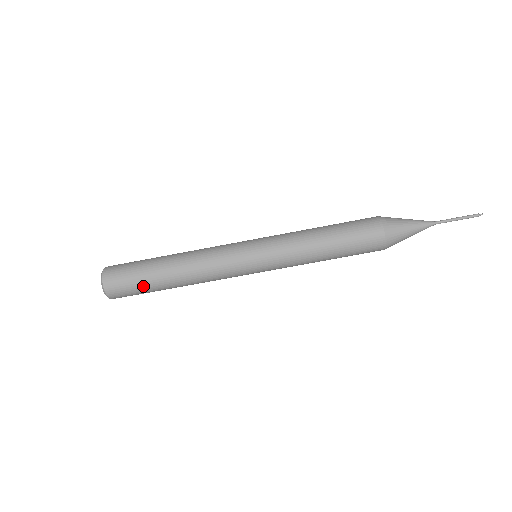
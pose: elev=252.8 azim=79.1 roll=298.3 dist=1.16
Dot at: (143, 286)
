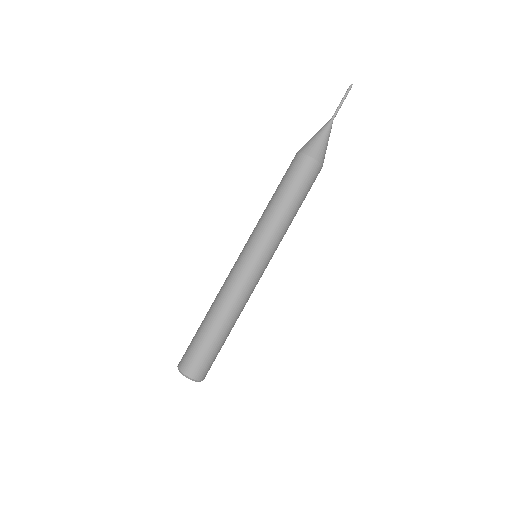
Dot at: (209, 348)
